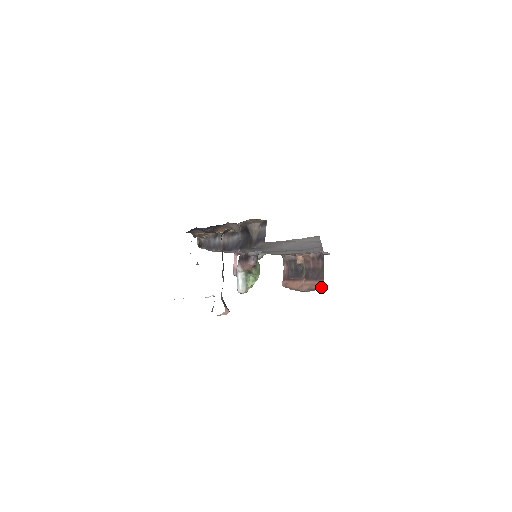
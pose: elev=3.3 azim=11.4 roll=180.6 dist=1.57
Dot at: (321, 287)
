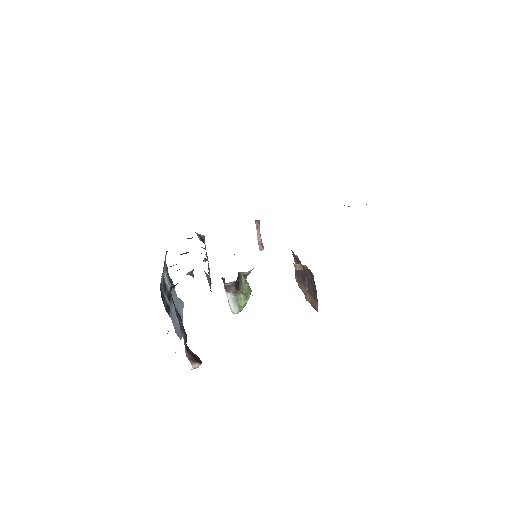
Dot at: (316, 310)
